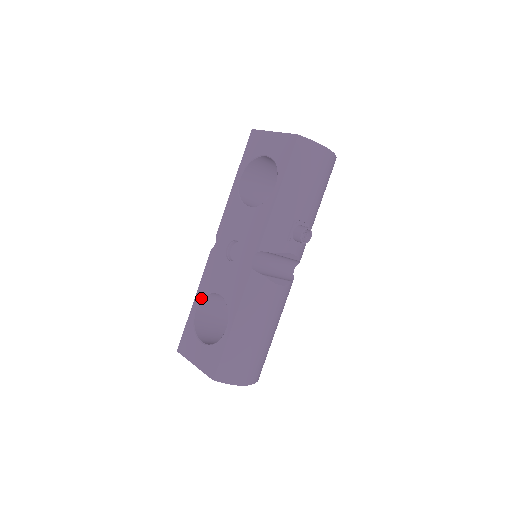
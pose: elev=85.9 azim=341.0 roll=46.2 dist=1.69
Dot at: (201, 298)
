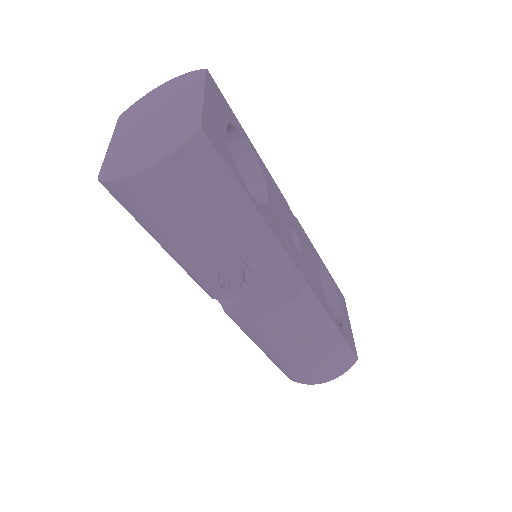
Dot at: occluded
